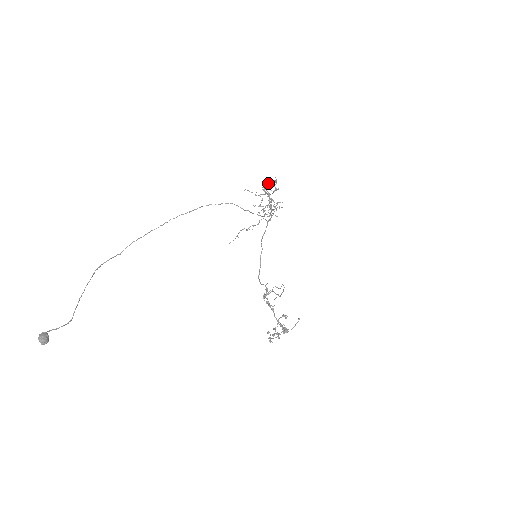
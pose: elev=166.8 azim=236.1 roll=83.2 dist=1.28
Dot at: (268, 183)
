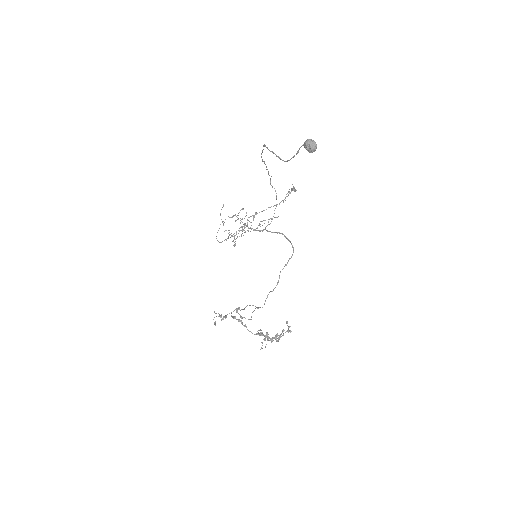
Dot at: (294, 187)
